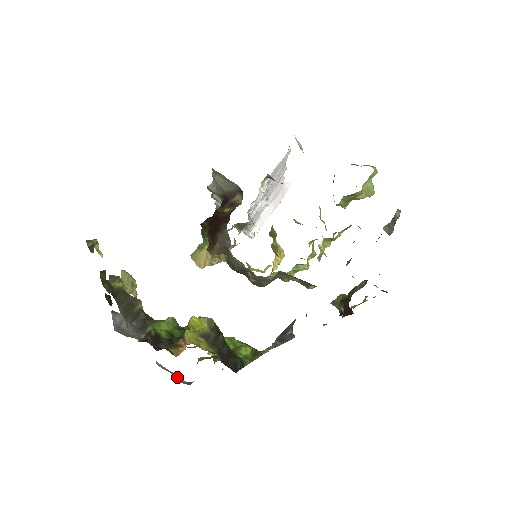
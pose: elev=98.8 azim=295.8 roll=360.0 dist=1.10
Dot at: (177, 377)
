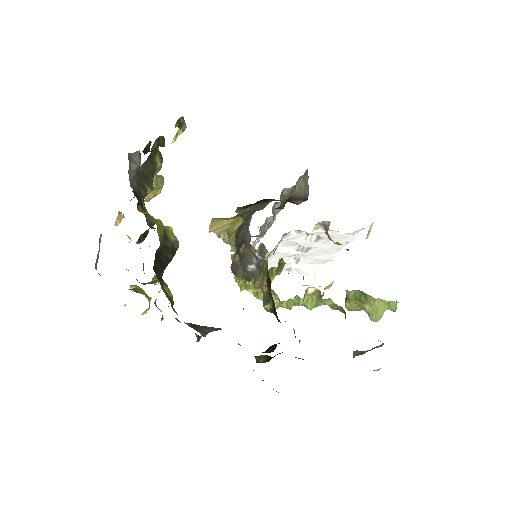
Dot at: occluded
